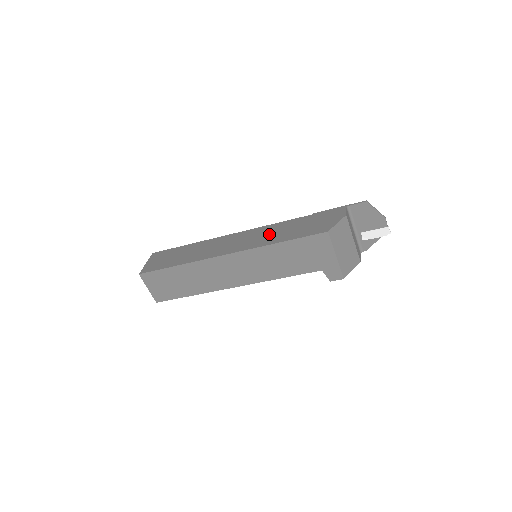
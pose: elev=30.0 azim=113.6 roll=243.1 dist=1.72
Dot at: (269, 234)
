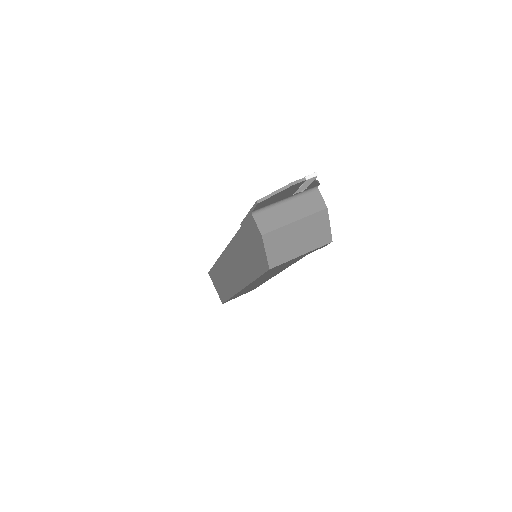
Dot at: (240, 262)
